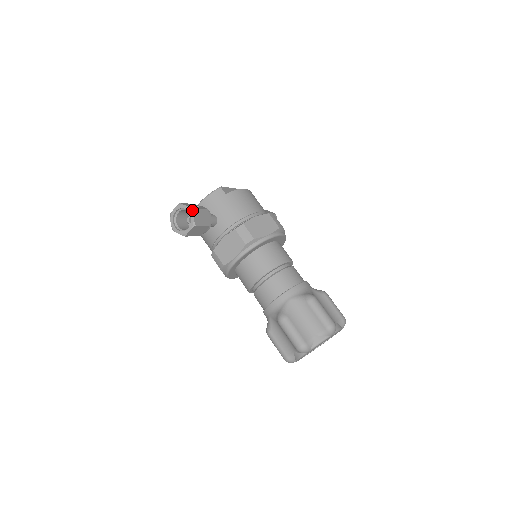
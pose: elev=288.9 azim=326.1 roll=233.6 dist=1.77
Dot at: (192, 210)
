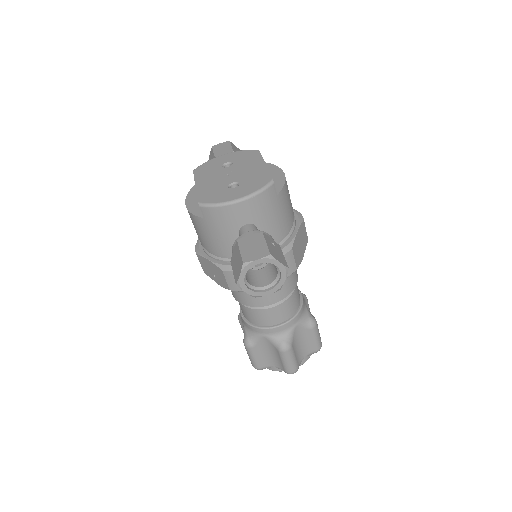
Dot at: (287, 271)
